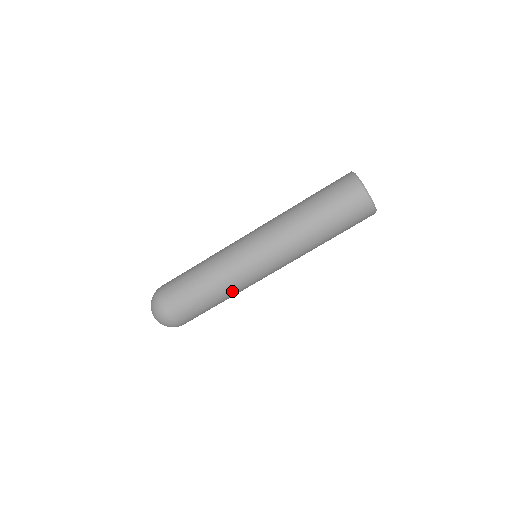
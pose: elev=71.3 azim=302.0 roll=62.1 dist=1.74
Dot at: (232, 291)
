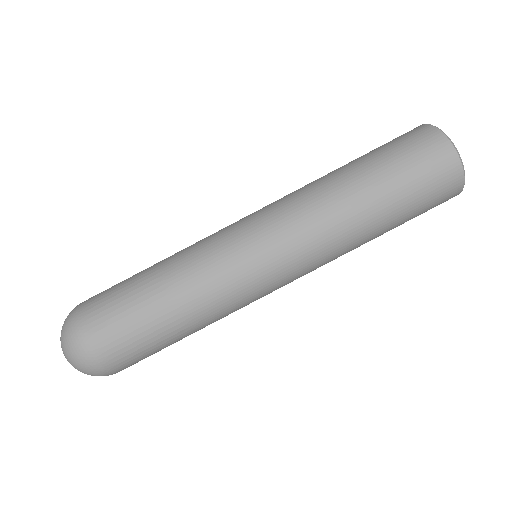
Dot at: (210, 309)
